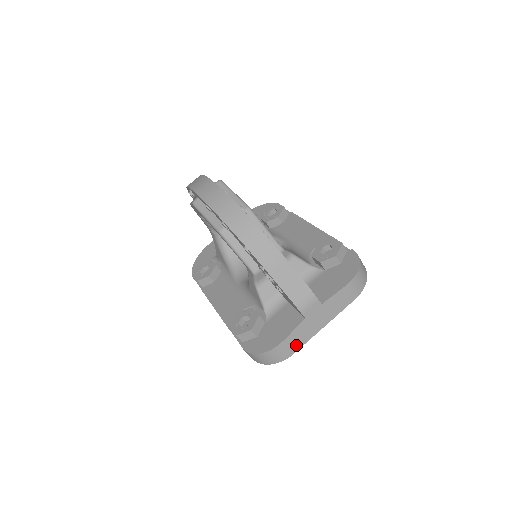
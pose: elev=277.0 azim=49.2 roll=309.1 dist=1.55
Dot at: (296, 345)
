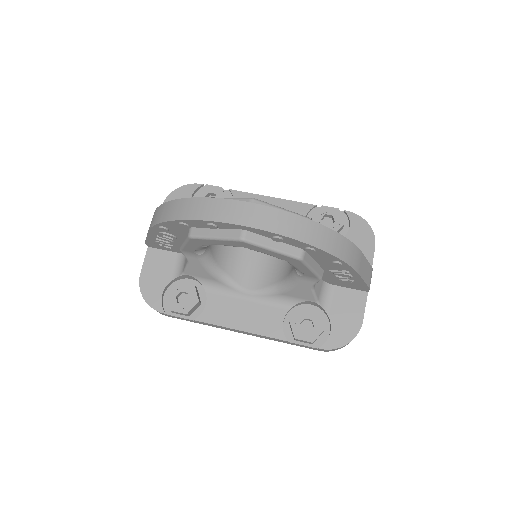
Dot at: occluded
